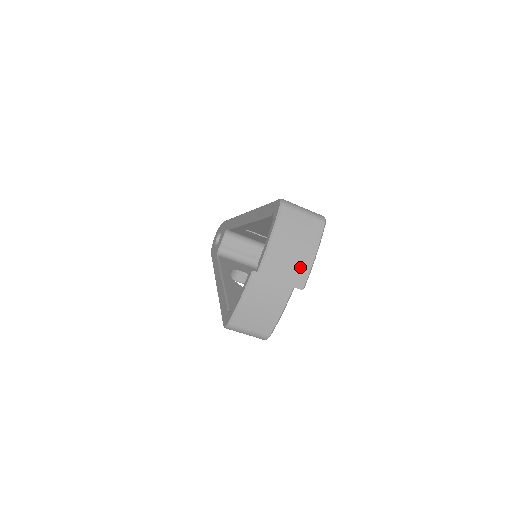
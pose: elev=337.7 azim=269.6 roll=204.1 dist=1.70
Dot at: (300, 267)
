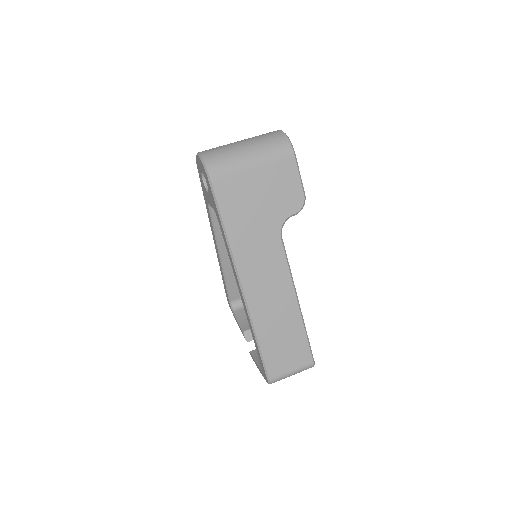
Dot at: occluded
